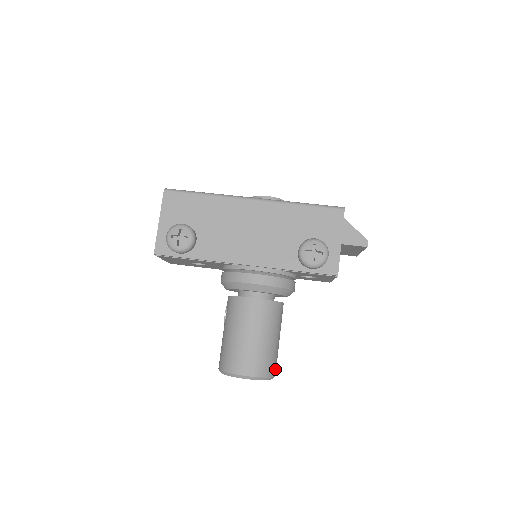
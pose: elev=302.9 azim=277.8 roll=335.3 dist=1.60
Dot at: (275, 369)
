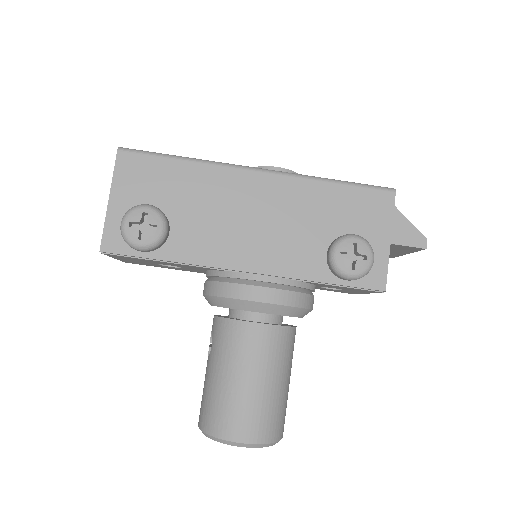
Dot at: (283, 426)
